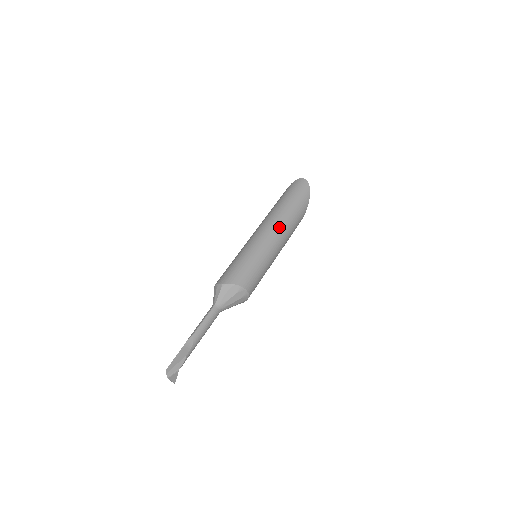
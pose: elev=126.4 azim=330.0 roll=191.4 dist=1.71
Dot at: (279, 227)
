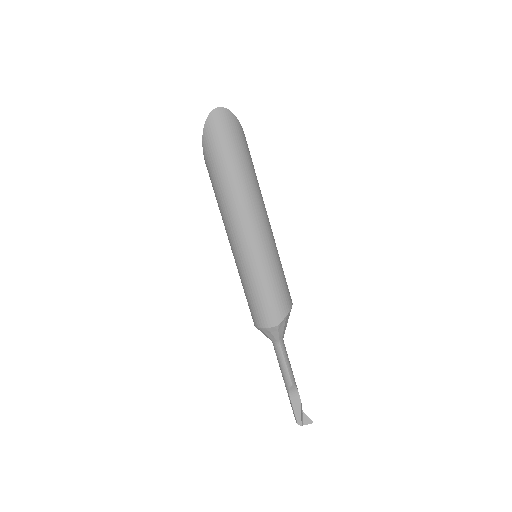
Dot at: (260, 209)
